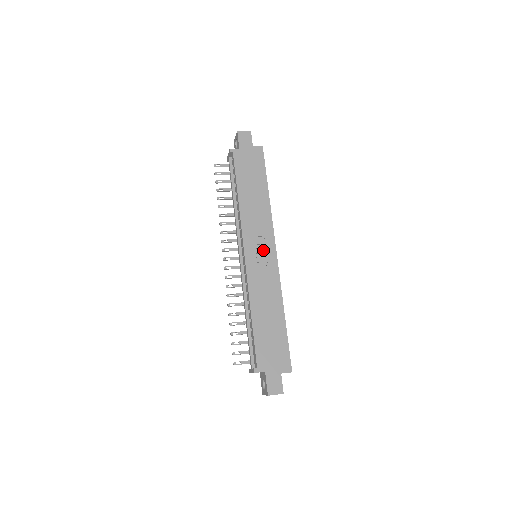
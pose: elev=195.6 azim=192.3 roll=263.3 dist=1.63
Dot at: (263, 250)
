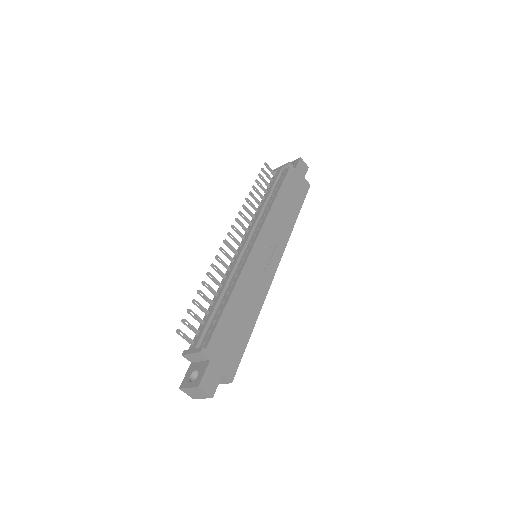
Dot at: (270, 254)
